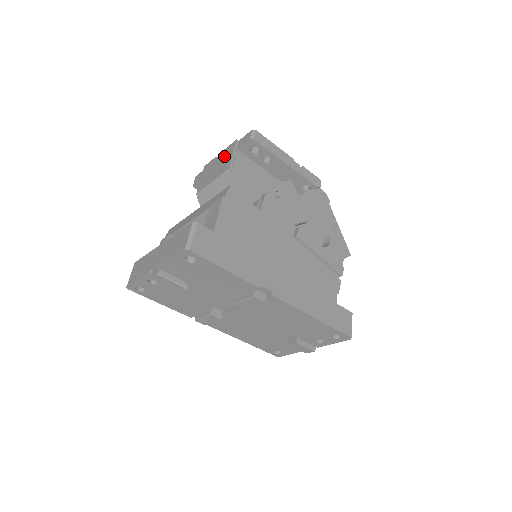
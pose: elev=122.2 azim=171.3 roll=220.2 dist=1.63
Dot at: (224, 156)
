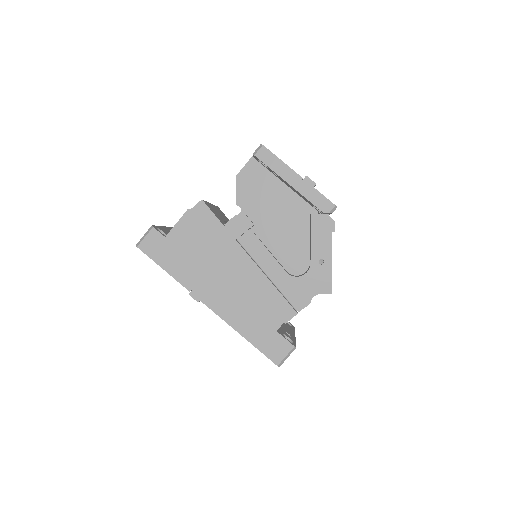
Dot at: occluded
